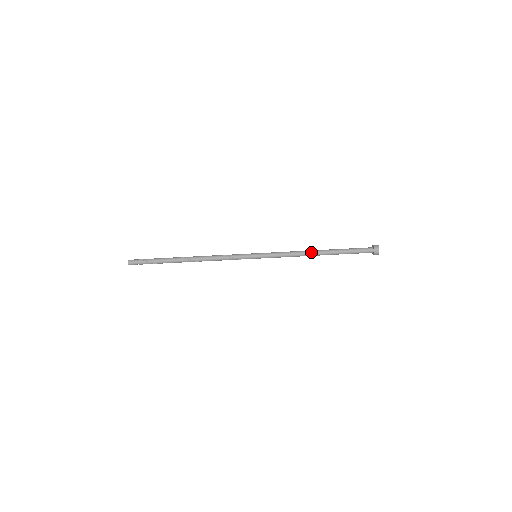
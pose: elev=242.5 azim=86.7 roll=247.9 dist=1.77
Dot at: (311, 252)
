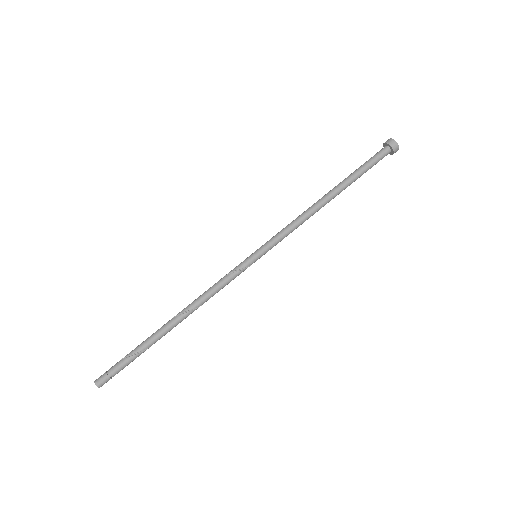
Dot at: (317, 202)
